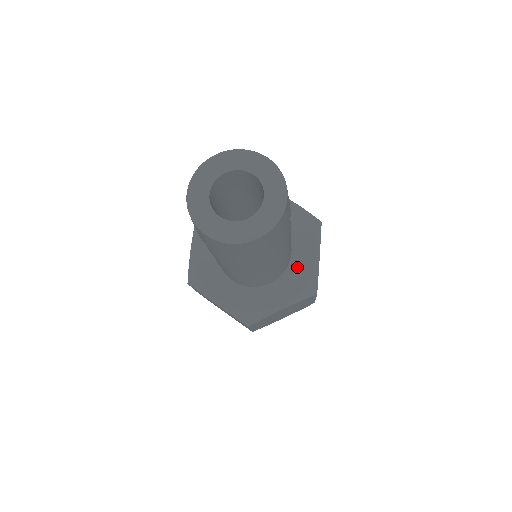
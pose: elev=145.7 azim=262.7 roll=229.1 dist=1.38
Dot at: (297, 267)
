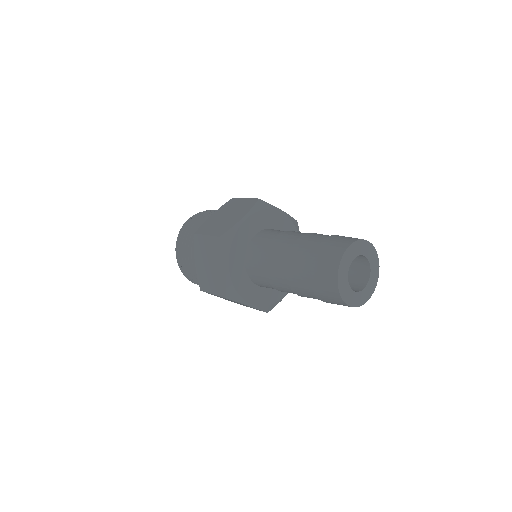
Dot at: occluded
